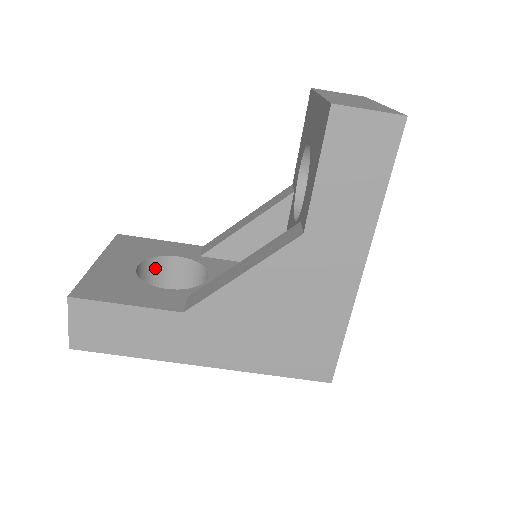
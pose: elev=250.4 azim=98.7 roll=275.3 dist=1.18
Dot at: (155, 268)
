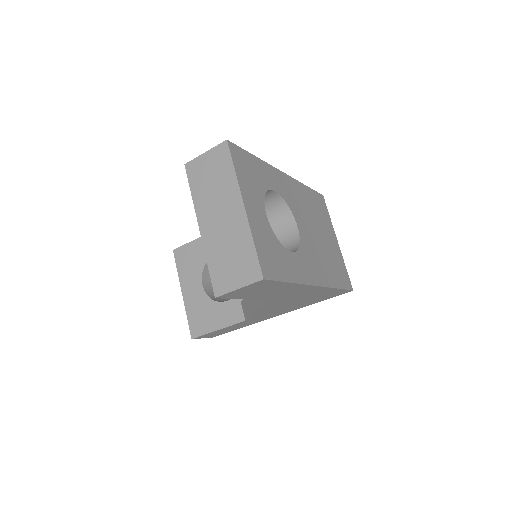
Dot at: occluded
